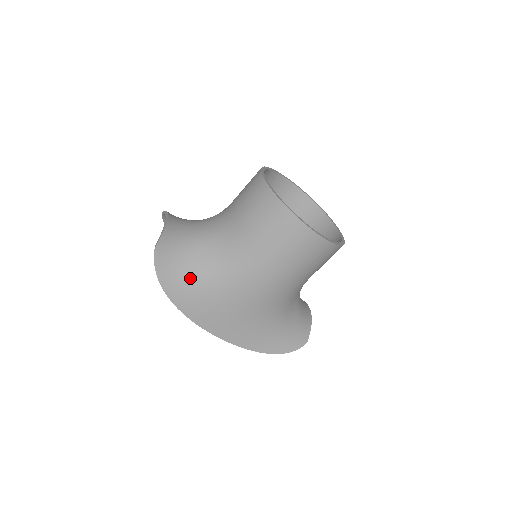
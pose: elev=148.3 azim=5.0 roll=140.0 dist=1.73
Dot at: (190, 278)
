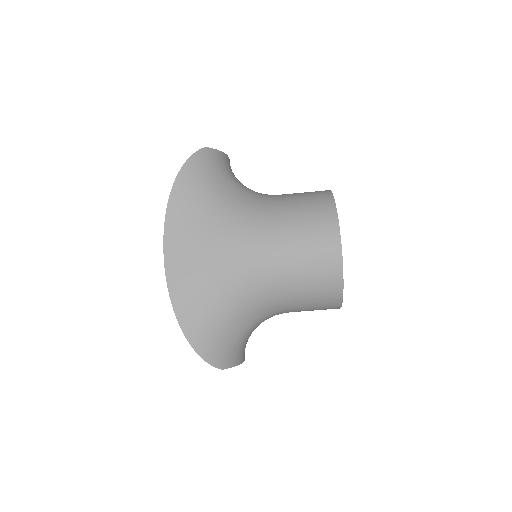
Dot at: (205, 192)
